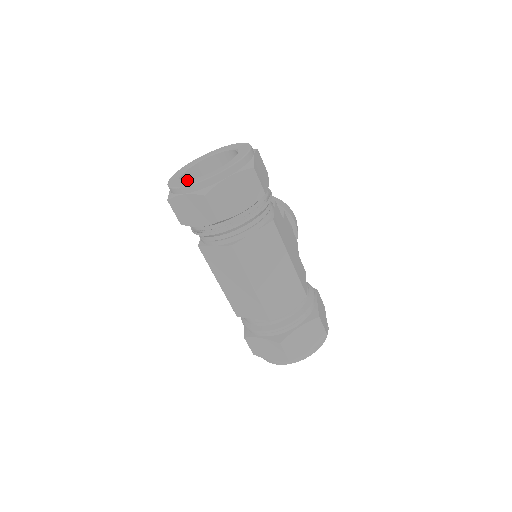
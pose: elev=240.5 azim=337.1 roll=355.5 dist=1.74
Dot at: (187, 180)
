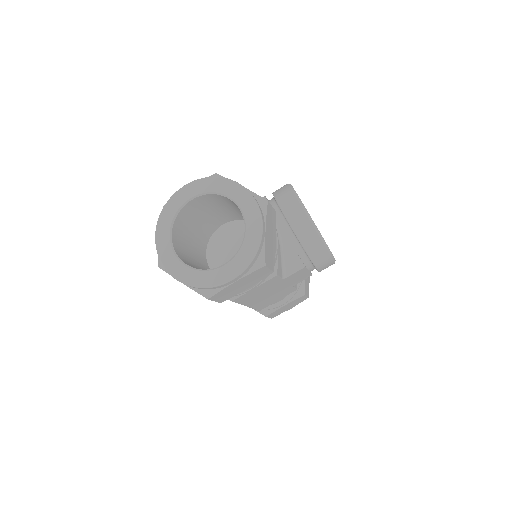
Dot at: (169, 230)
